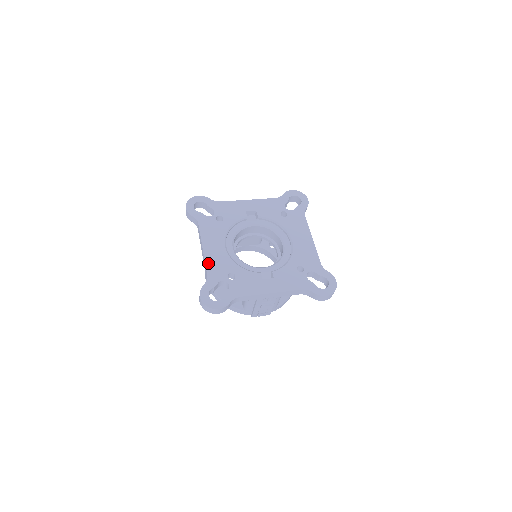
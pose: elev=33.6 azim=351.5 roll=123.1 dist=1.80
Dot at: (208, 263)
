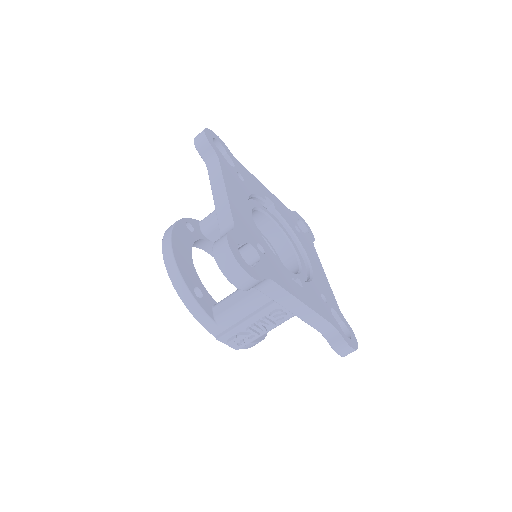
Dot at: (234, 210)
